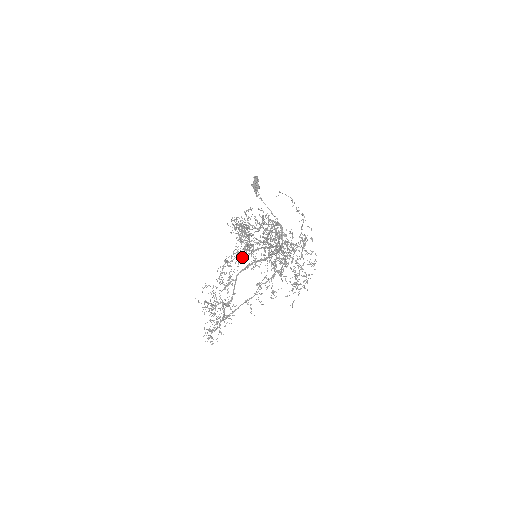
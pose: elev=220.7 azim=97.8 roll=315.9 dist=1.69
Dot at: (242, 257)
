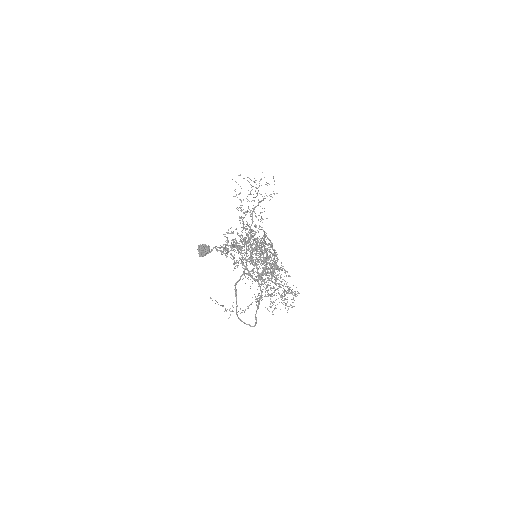
Dot at: occluded
